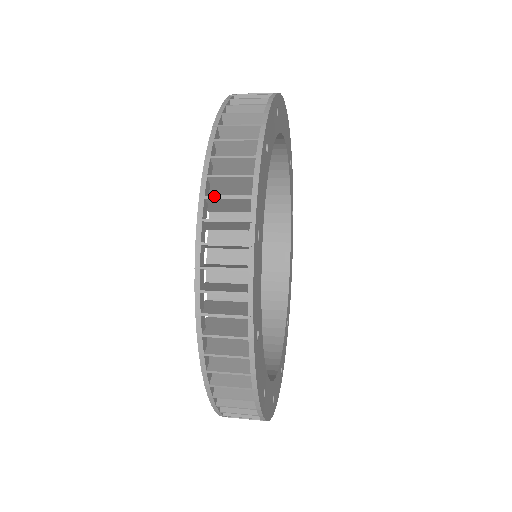
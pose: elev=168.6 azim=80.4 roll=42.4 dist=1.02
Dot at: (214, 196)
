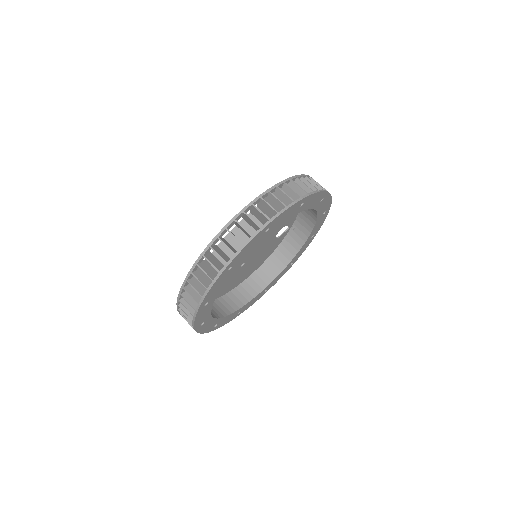
Dot at: occluded
